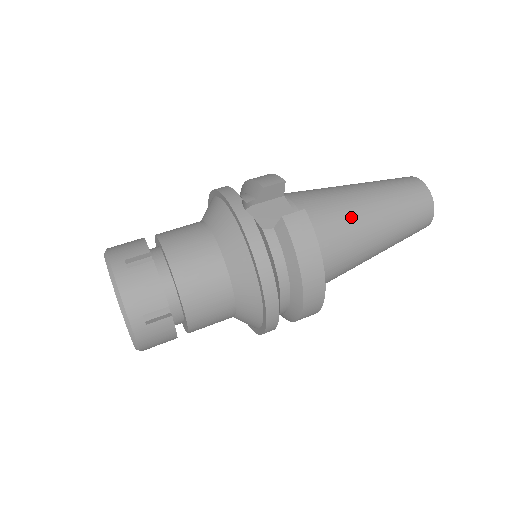
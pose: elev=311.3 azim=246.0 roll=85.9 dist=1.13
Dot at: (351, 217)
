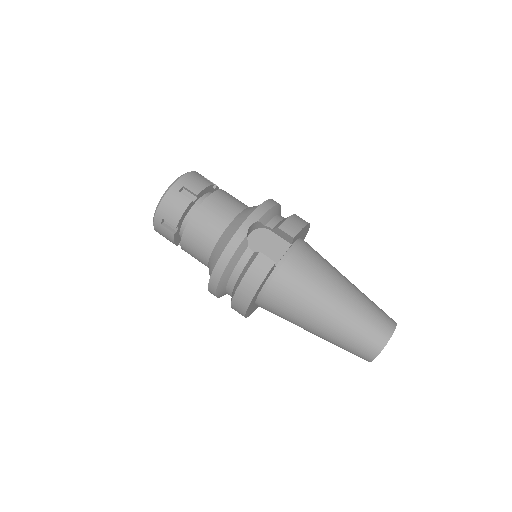
Dot at: (309, 297)
